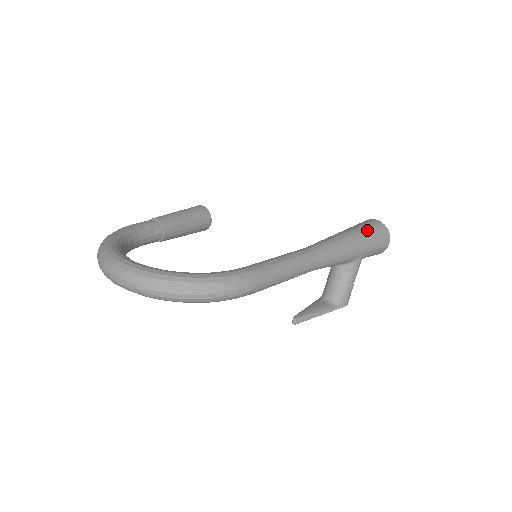
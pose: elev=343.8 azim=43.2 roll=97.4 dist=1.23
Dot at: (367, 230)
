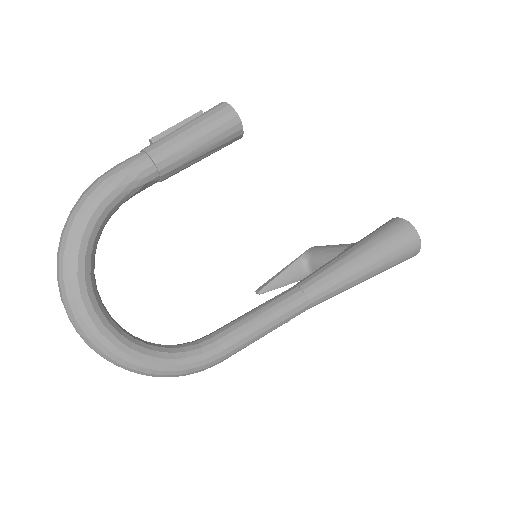
Dot at: (393, 262)
